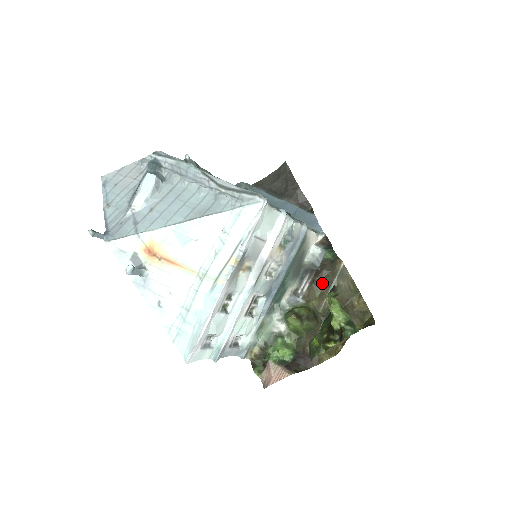
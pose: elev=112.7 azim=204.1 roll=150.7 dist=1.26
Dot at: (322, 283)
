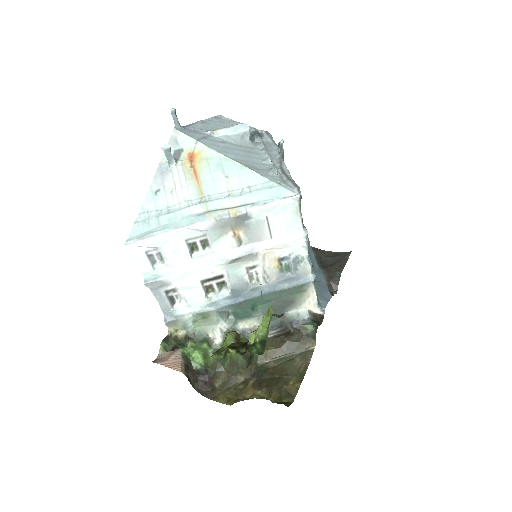
Dot at: (283, 344)
